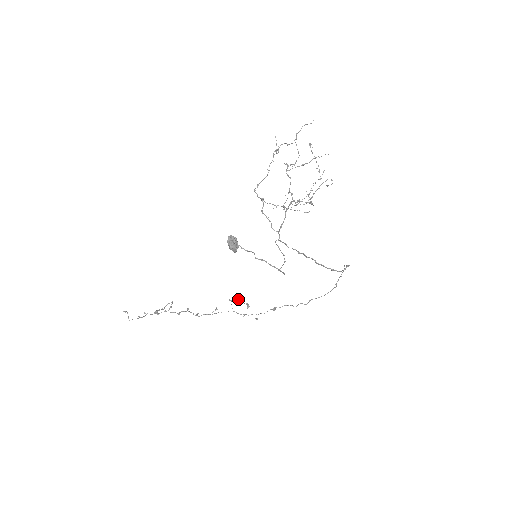
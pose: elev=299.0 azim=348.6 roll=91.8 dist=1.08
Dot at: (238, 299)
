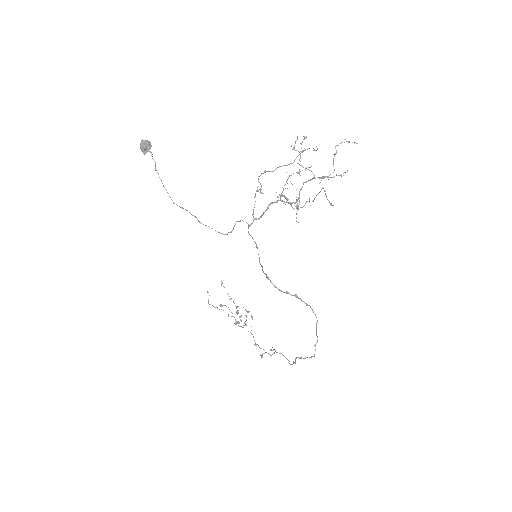
Dot at: occluded
